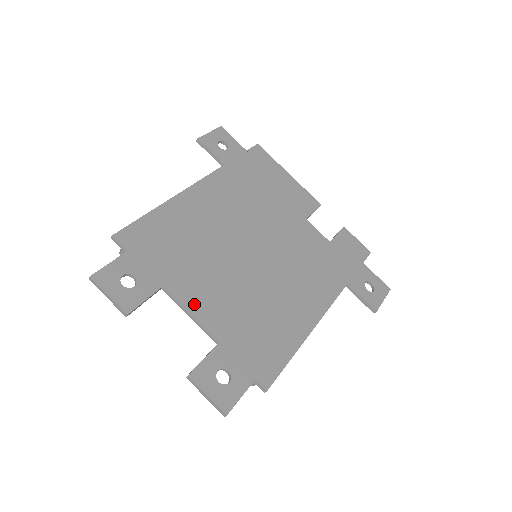
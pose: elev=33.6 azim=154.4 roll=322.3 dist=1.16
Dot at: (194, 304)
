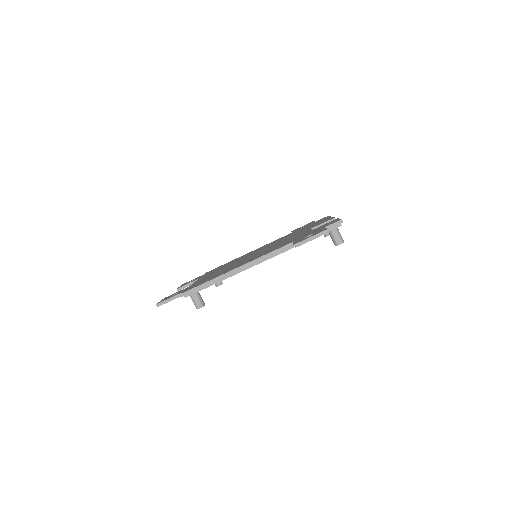
Dot at: occluded
